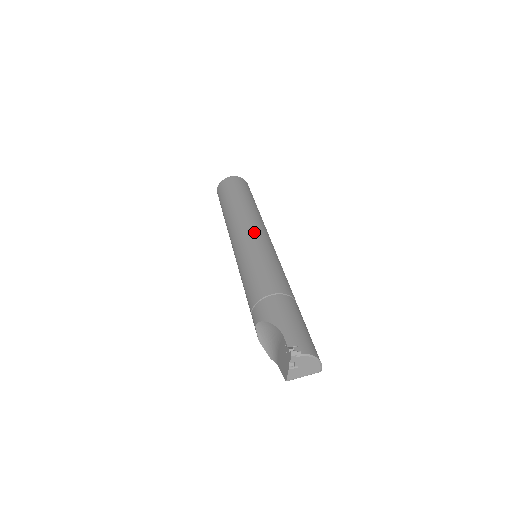
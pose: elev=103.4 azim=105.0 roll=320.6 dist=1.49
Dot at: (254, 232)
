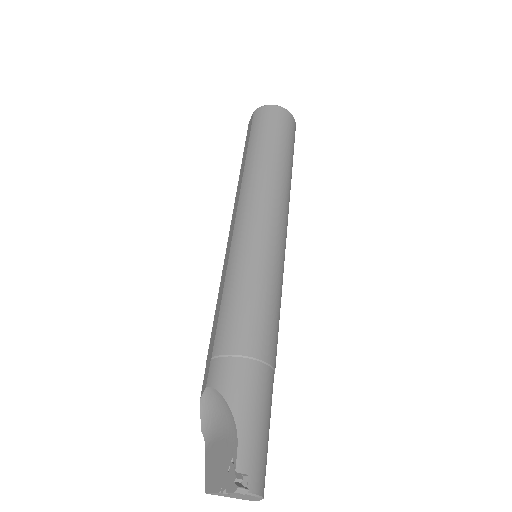
Dot at: (273, 227)
